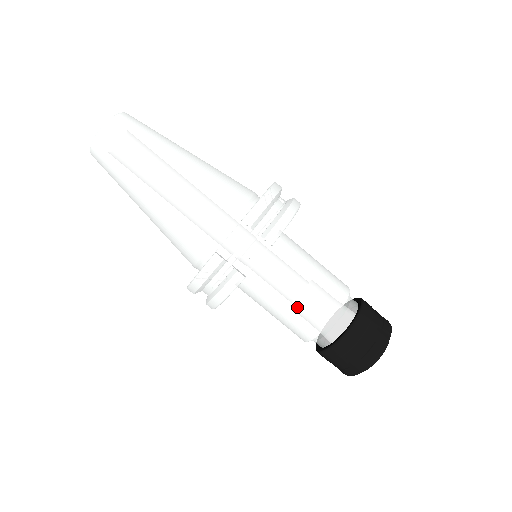
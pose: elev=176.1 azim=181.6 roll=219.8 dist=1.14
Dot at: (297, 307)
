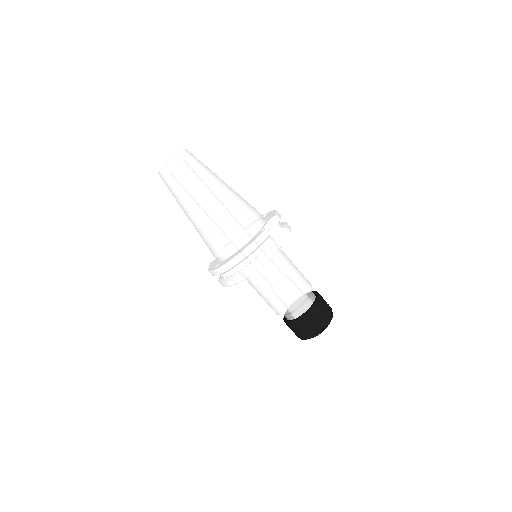
Dot at: (293, 281)
